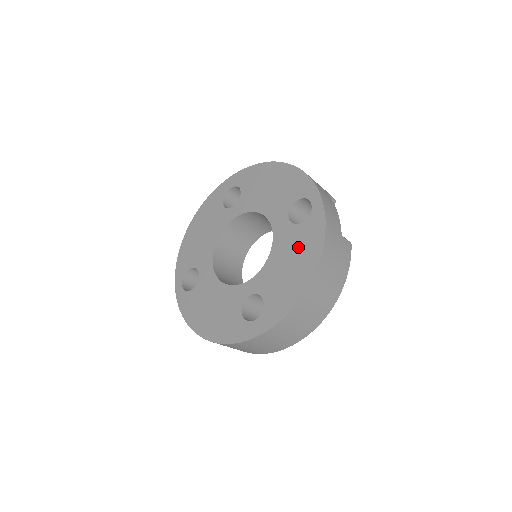
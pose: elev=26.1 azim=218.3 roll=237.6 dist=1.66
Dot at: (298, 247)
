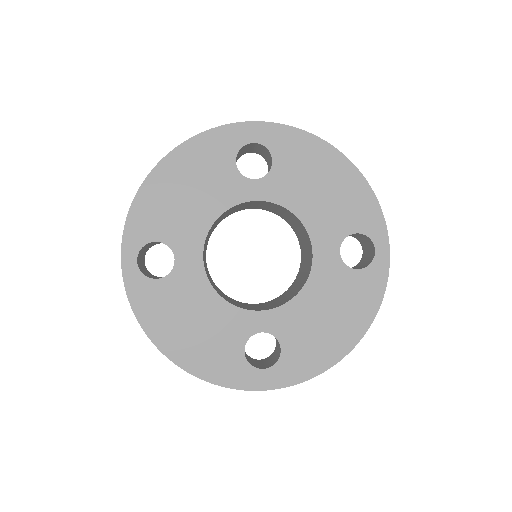
Dot at: (344, 300)
